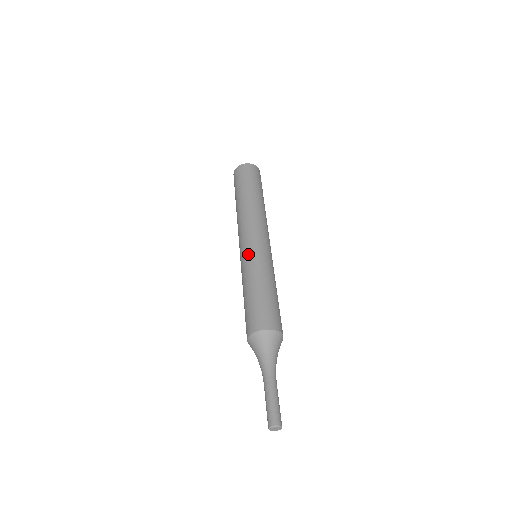
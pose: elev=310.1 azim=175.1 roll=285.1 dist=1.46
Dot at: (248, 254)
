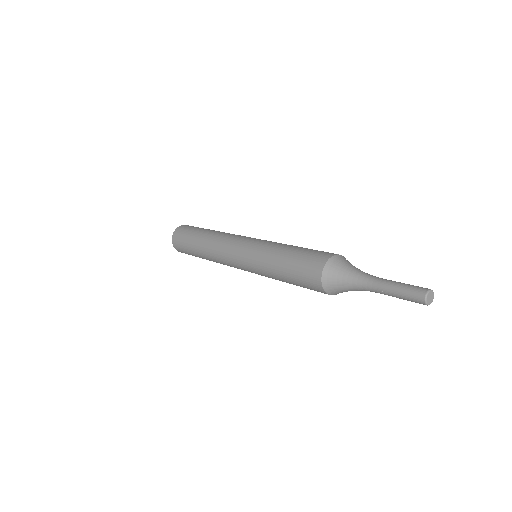
Dot at: (255, 243)
